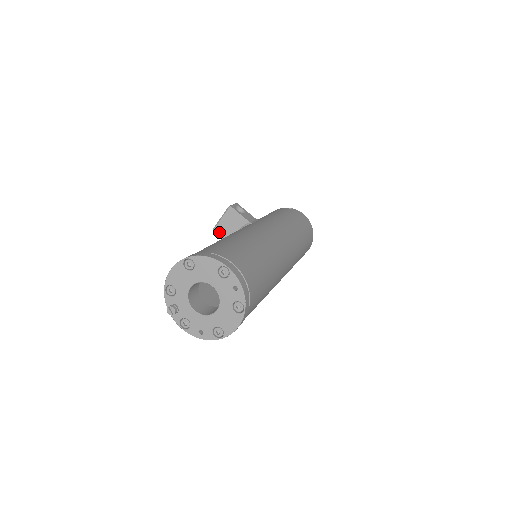
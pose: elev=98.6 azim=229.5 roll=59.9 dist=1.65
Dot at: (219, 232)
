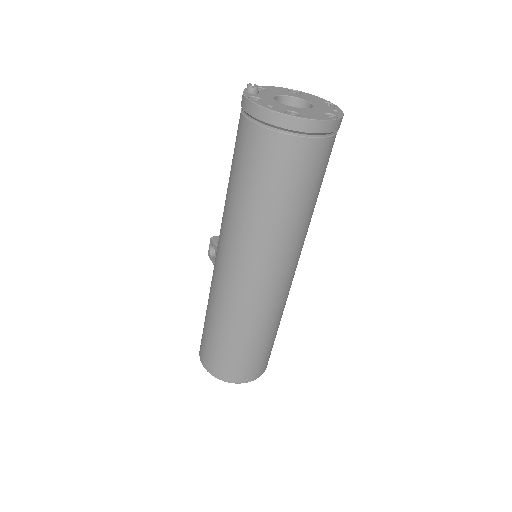
Dot at: (218, 240)
